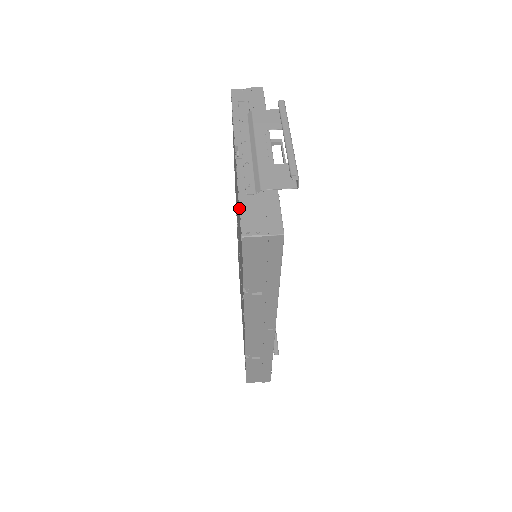
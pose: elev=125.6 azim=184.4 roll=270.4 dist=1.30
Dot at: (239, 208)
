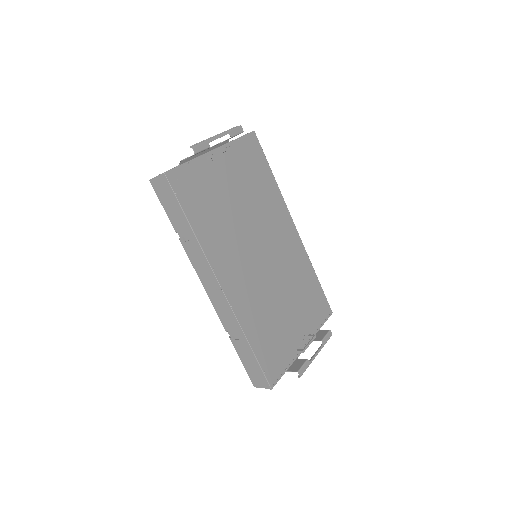
Dot at: occluded
